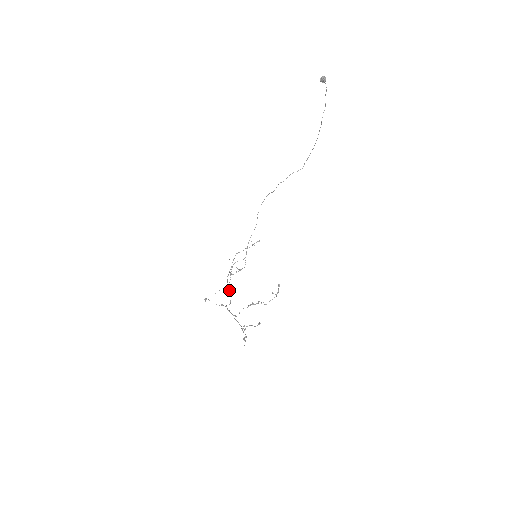
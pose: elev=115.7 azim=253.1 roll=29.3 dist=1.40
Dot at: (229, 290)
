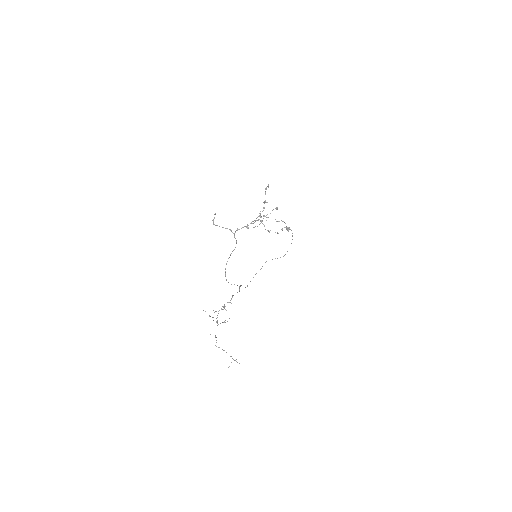
Dot at: occluded
